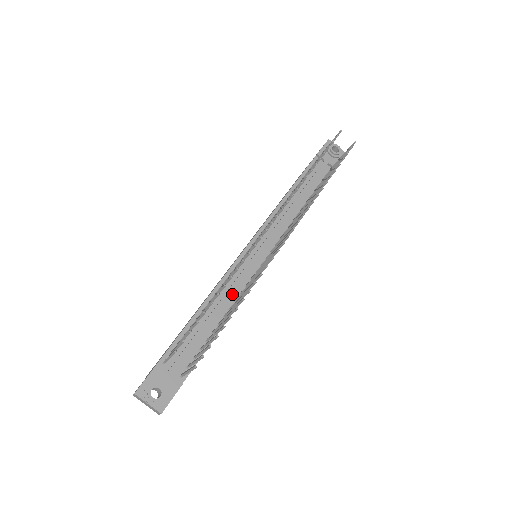
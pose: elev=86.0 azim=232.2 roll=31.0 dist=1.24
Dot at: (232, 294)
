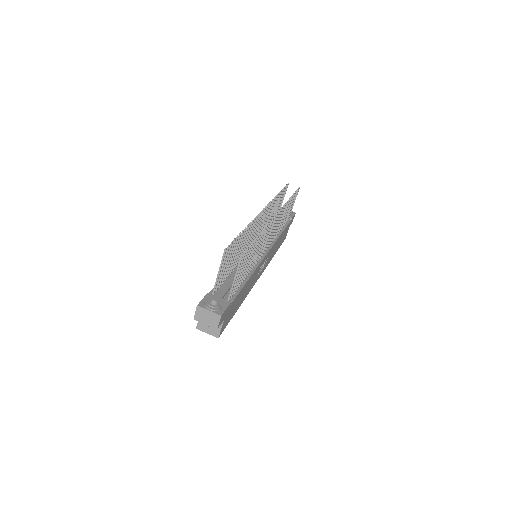
Dot at: occluded
